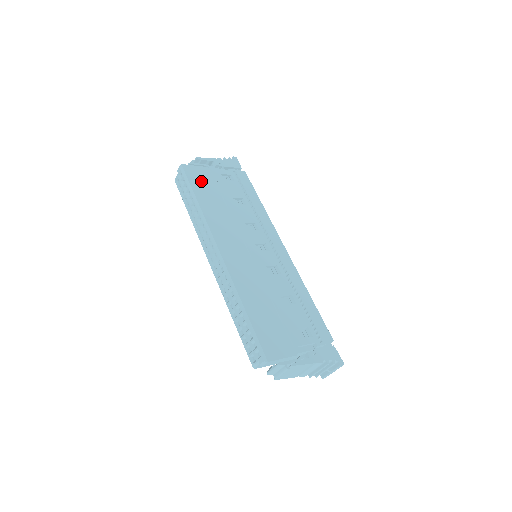
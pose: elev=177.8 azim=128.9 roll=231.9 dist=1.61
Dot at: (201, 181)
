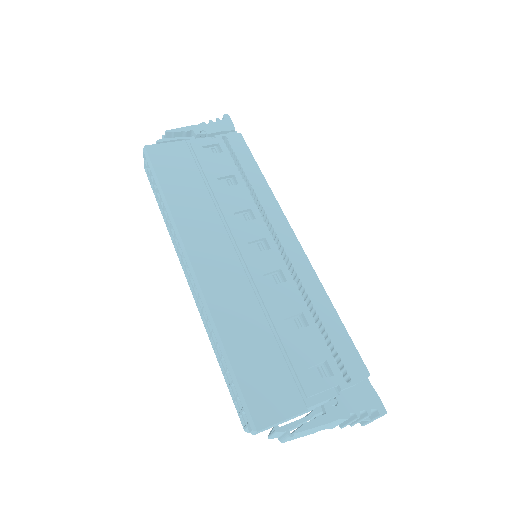
Dot at: (172, 164)
